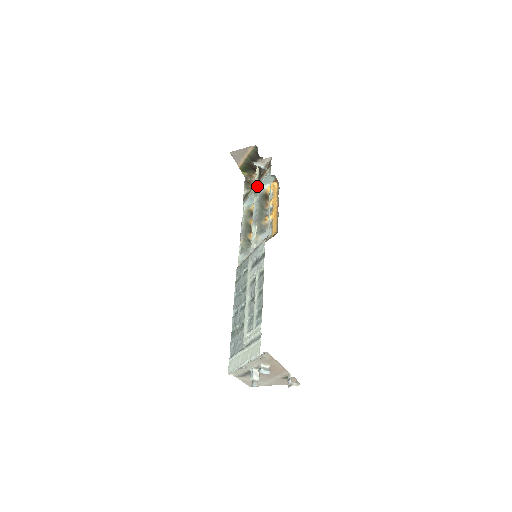
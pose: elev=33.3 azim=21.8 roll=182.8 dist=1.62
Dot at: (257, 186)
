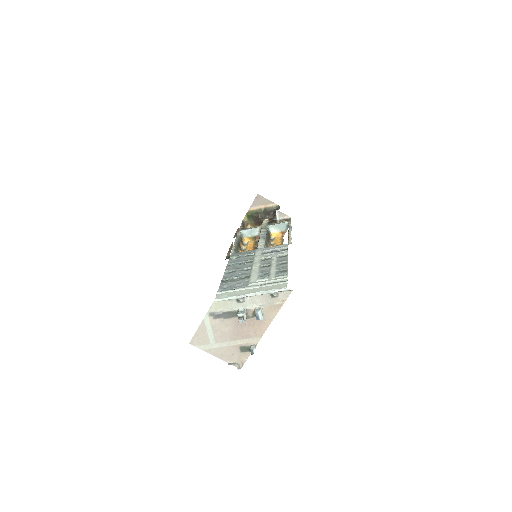
Dot at: (267, 225)
